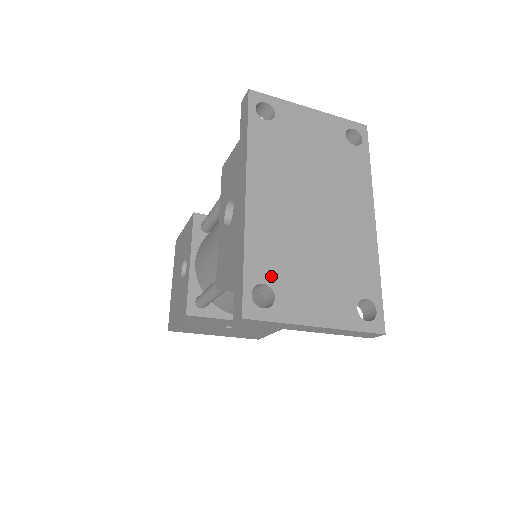
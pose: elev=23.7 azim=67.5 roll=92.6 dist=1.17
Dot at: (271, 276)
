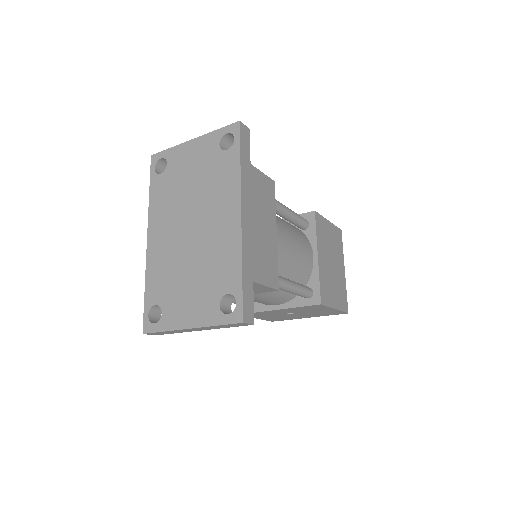
Dot at: (160, 298)
